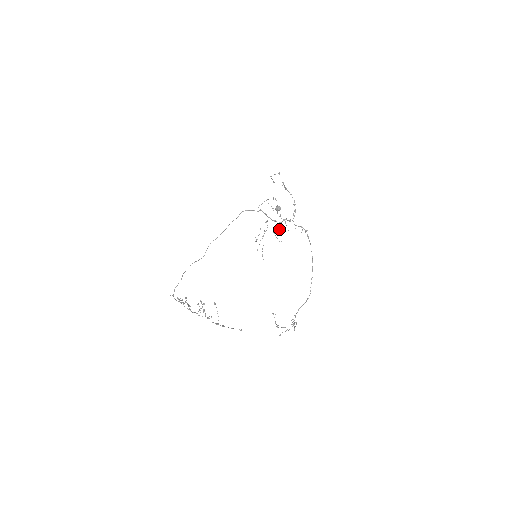
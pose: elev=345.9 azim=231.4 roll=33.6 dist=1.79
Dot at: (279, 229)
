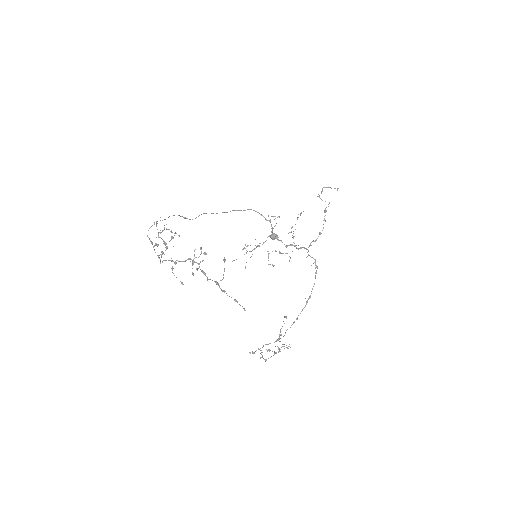
Dot at: occluded
